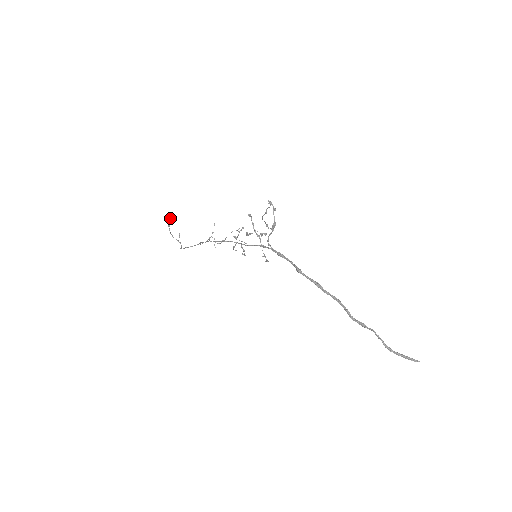
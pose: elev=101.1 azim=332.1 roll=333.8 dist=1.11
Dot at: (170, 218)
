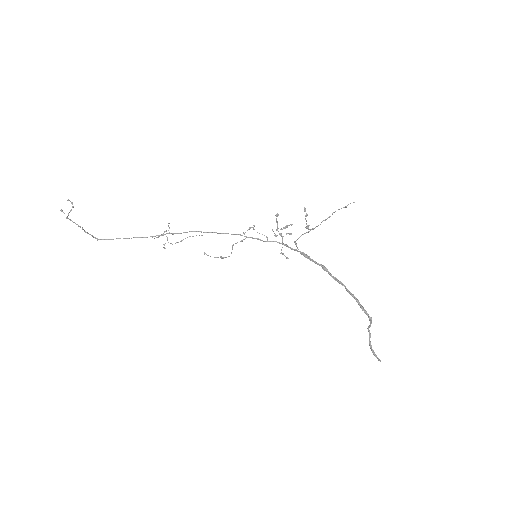
Dot at: occluded
